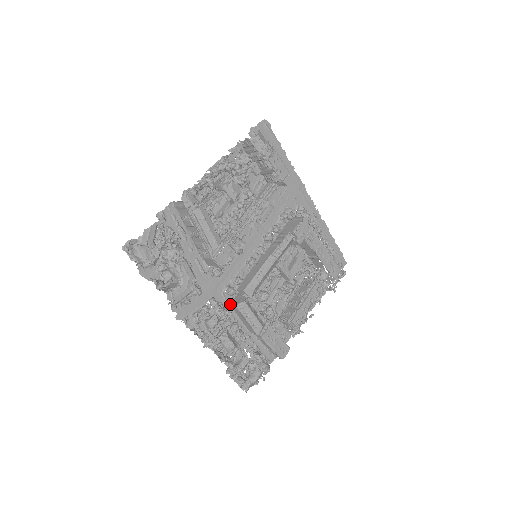
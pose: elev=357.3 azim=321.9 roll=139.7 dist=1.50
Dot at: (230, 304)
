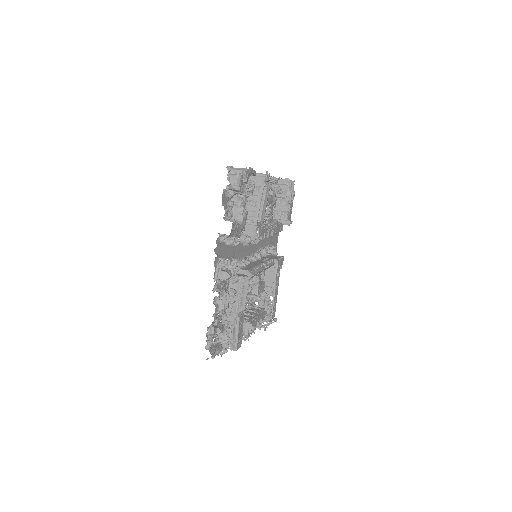
Dot at: occluded
